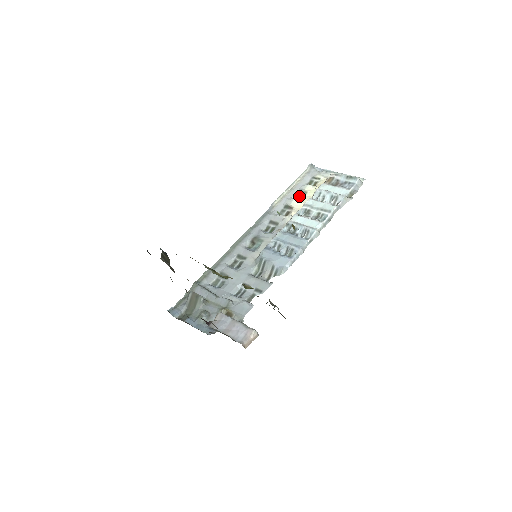
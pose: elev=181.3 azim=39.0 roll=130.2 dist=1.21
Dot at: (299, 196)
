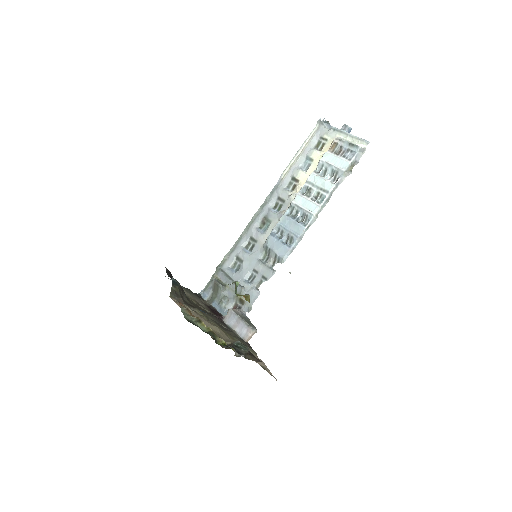
Dot at: (306, 163)
